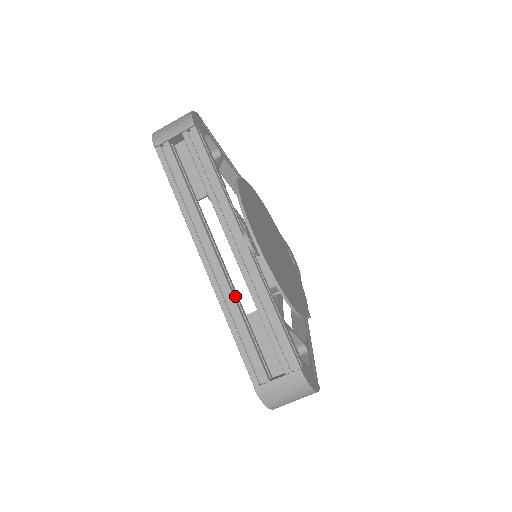
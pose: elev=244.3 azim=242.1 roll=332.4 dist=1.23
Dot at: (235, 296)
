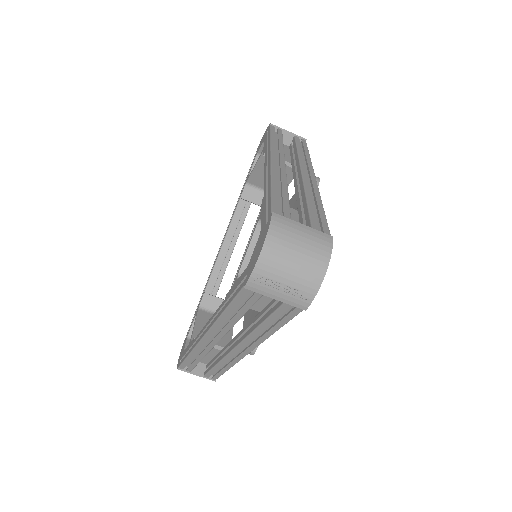
Dot at: occluded
